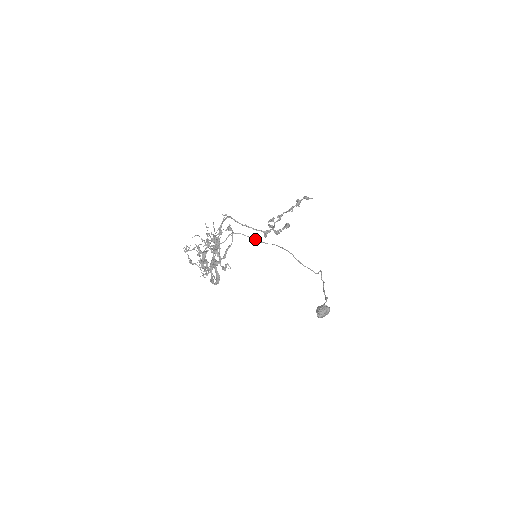
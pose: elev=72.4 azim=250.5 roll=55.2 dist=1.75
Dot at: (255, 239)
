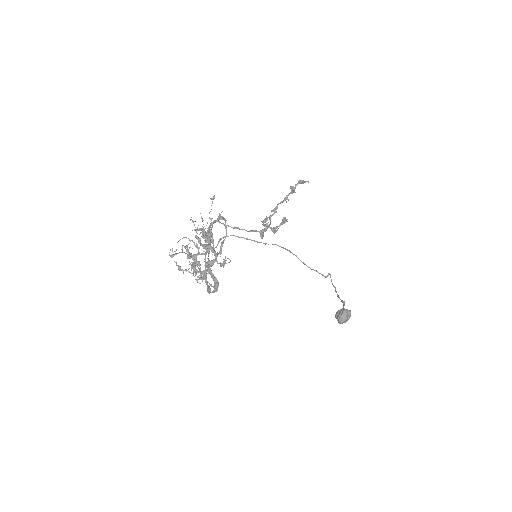
Dot at: (251, 240)
